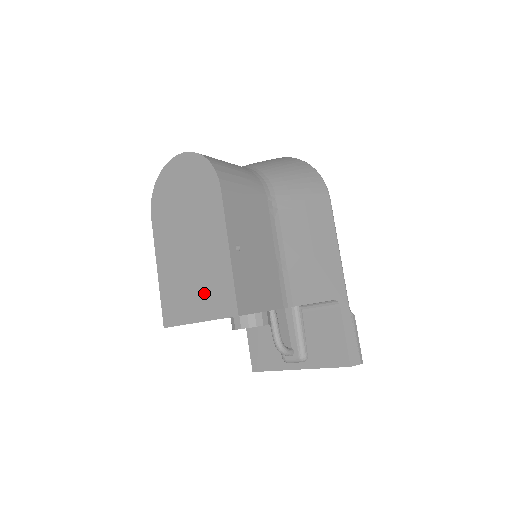
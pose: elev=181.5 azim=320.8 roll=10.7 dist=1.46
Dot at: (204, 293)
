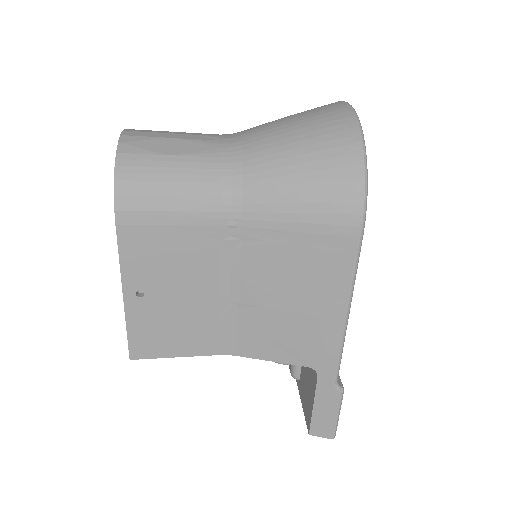
Dot at: occluded
